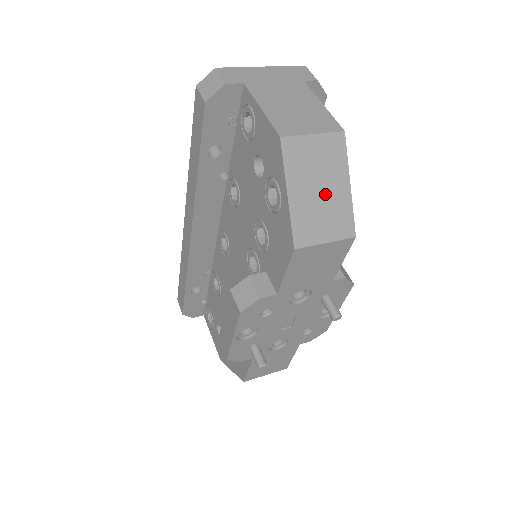
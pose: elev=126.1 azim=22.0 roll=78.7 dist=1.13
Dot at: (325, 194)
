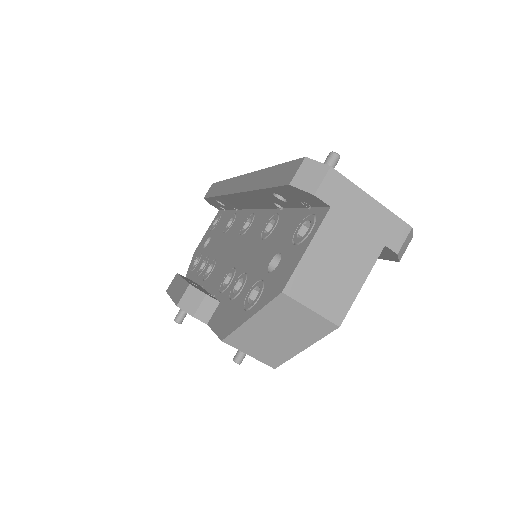
Dot at: (279, 339)
